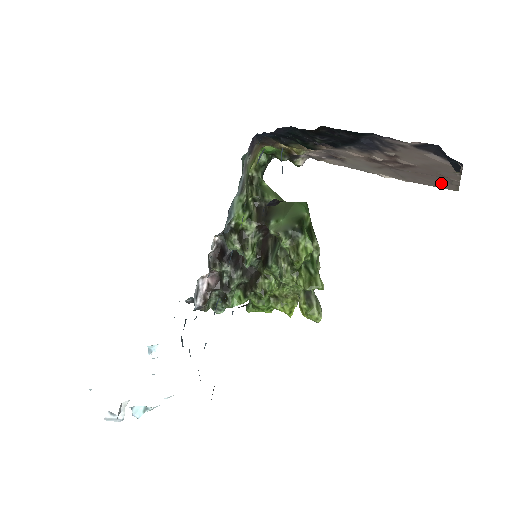
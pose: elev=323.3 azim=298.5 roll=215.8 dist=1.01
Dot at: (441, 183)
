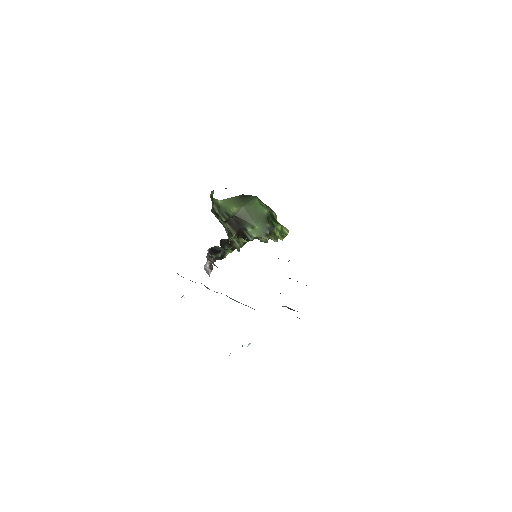
Dot at: occluded
